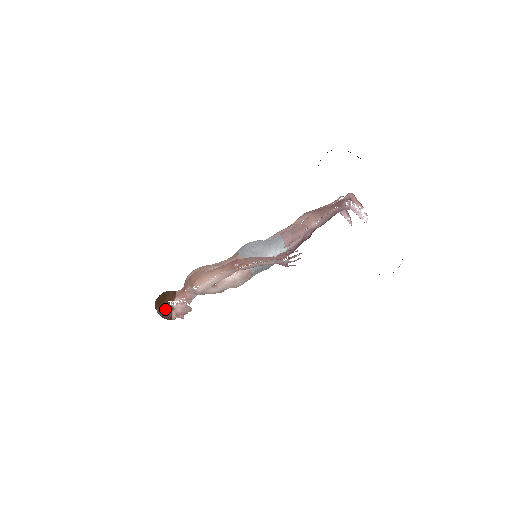
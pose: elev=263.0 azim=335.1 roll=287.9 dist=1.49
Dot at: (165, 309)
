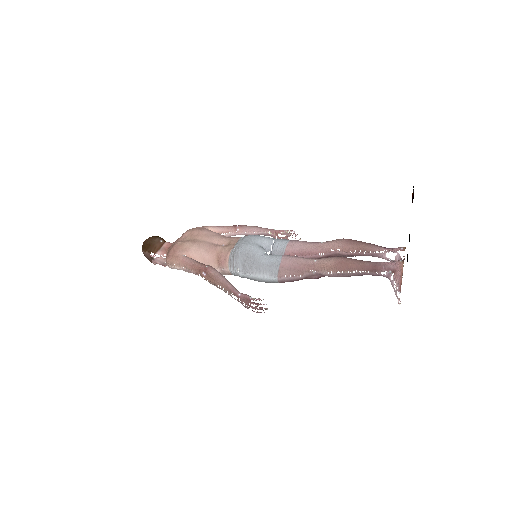
Dot at: (146, 255)
